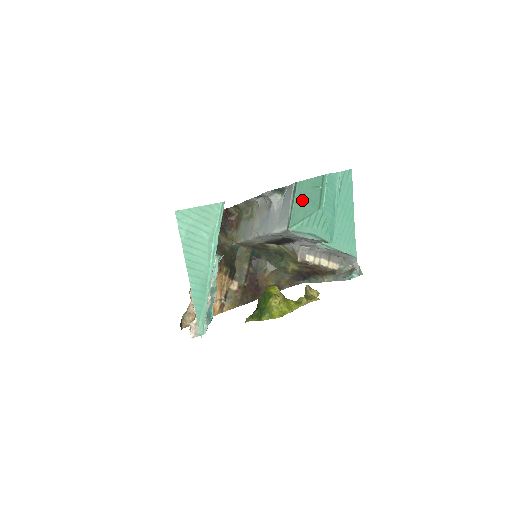
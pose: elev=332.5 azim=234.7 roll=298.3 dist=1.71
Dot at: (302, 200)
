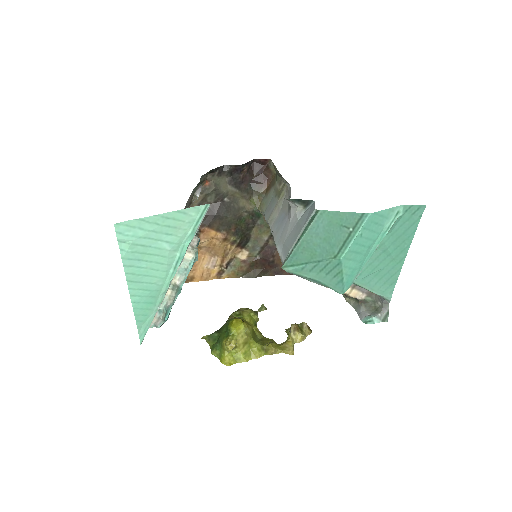
Dot at: (316, 238)
